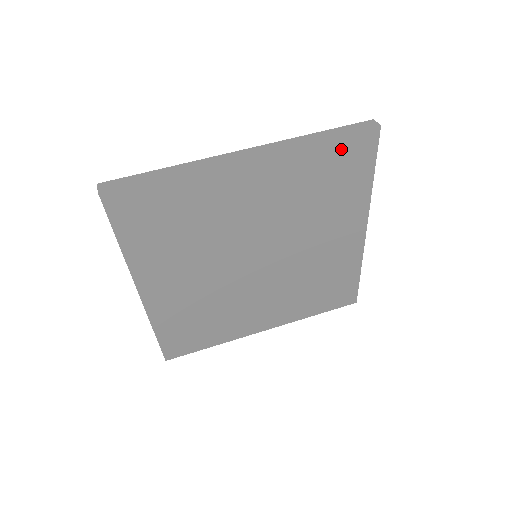
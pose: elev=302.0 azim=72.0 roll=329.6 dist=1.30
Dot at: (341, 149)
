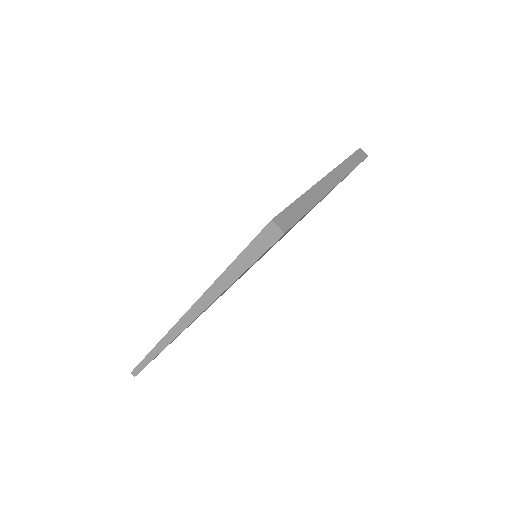
Dot at: occluded
